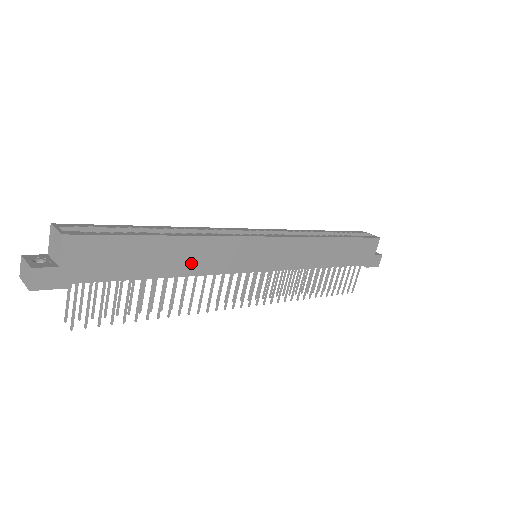
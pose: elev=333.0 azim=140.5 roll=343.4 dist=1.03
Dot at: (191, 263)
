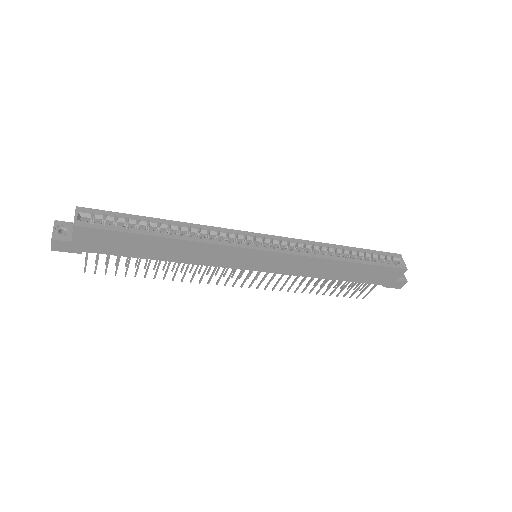
Dot at: (183, 255)
